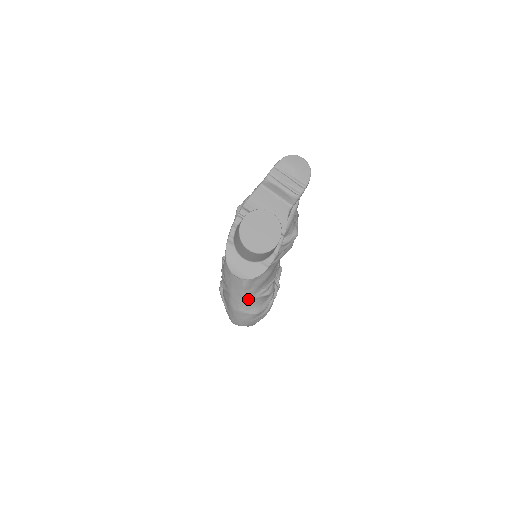
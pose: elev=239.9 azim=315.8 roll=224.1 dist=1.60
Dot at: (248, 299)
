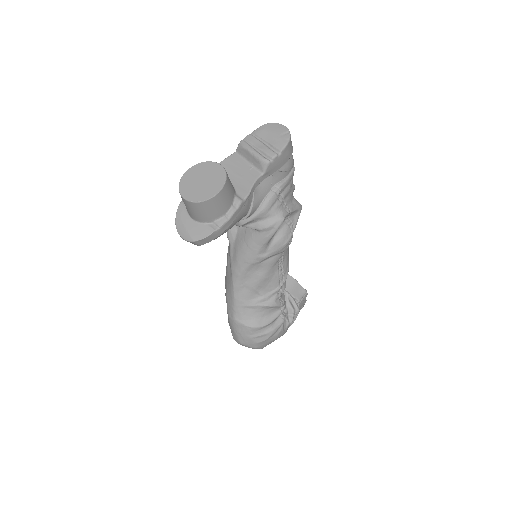
Dot at: (242, 305)
